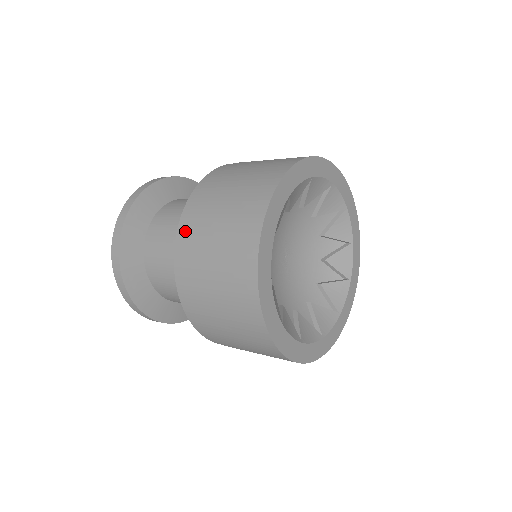
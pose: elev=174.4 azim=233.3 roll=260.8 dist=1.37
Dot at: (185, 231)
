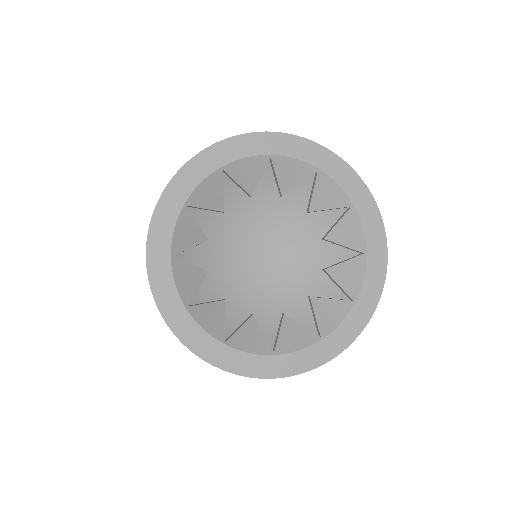
Dot at: occluded
